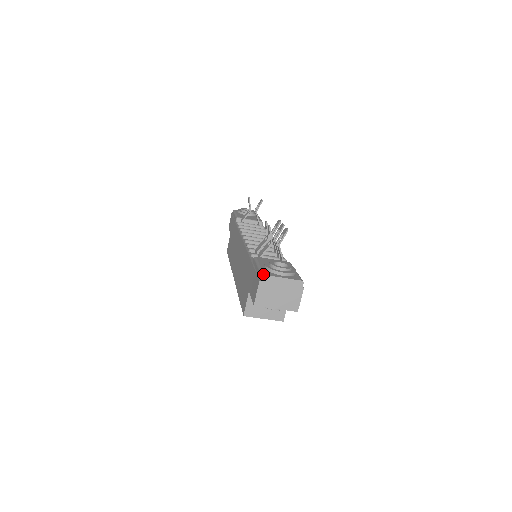
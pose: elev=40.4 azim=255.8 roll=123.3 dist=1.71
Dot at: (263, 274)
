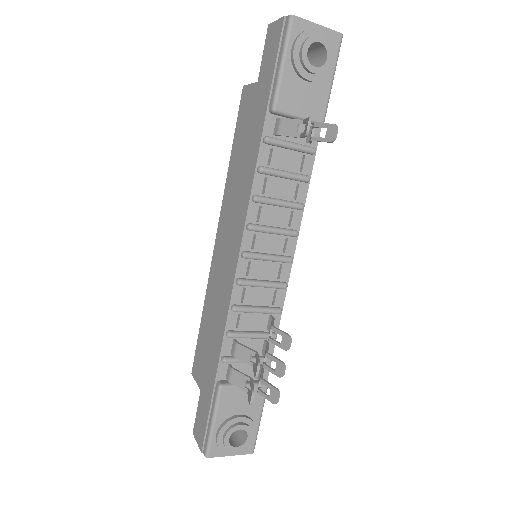
Dot at: (207, 457)
